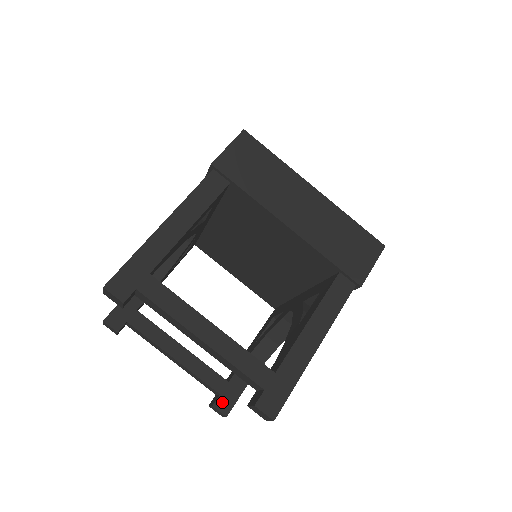
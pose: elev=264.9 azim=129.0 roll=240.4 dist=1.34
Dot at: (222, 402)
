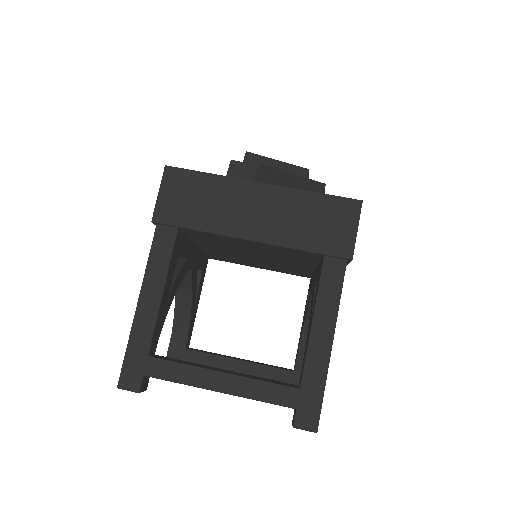
Dot at: occluded
